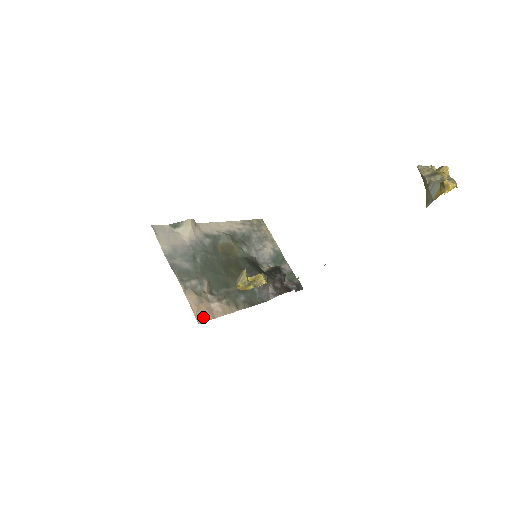
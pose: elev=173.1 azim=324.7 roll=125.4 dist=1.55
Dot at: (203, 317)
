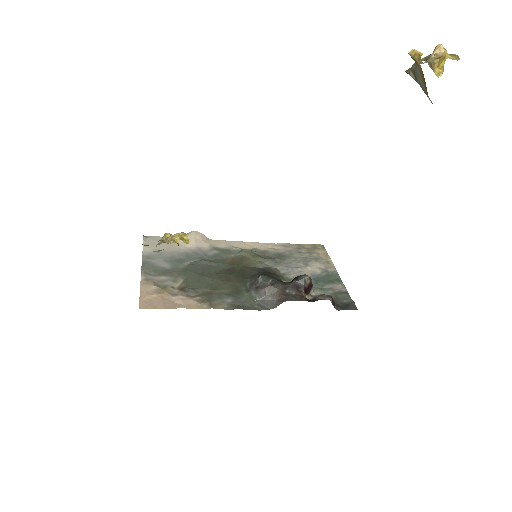
Dot at: (151, 304)
